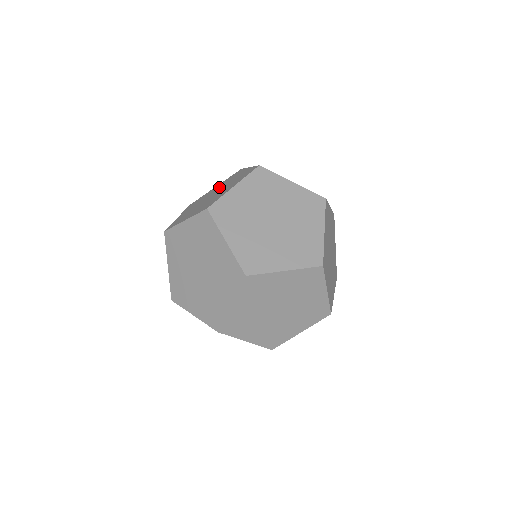
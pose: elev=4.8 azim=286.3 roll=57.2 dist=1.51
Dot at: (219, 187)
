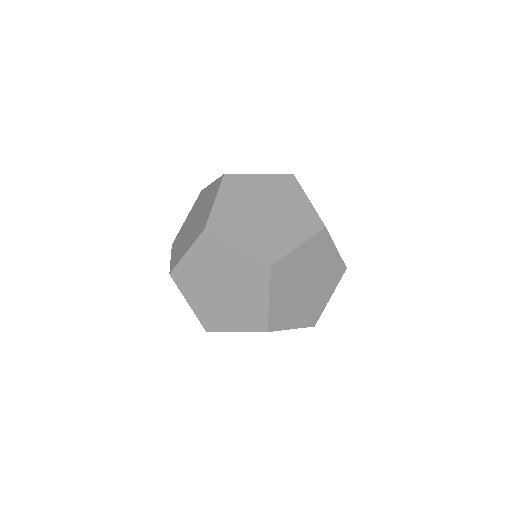
Dot at: occluded
